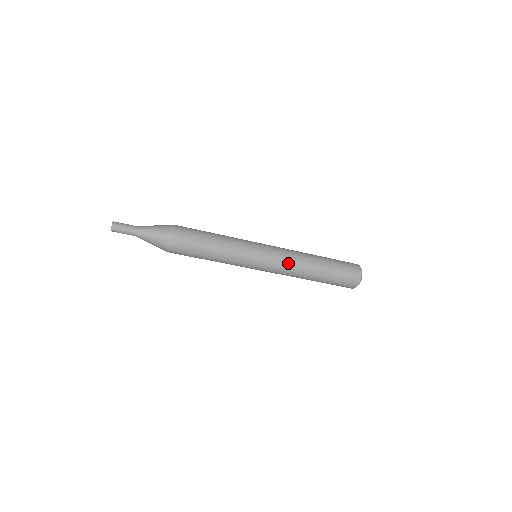
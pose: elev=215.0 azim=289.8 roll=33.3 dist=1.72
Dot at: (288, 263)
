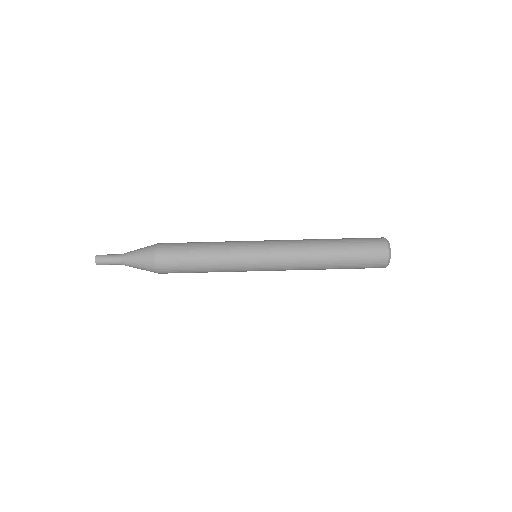
Dot at: (290, 240)
